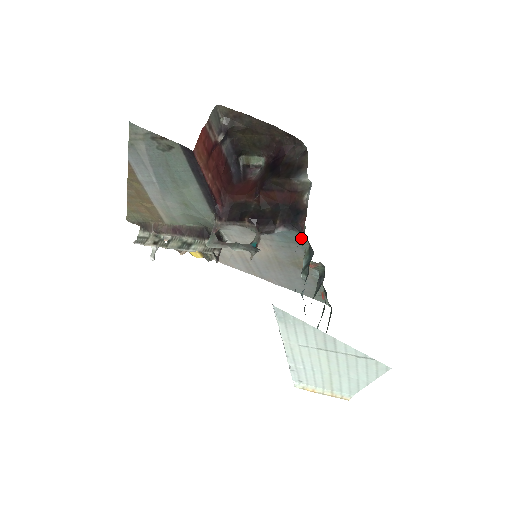
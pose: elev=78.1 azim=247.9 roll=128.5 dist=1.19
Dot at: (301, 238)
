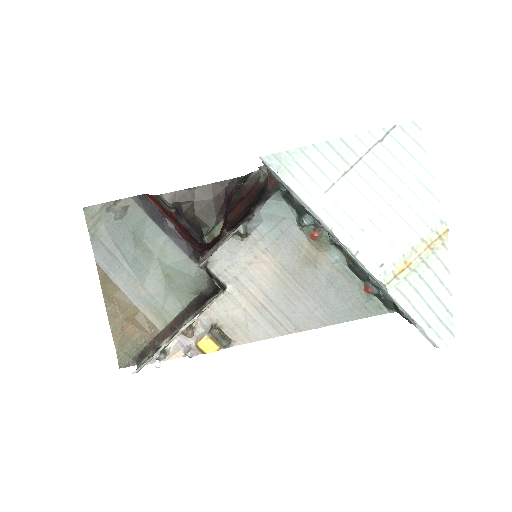
Dot at: (282, 206)
